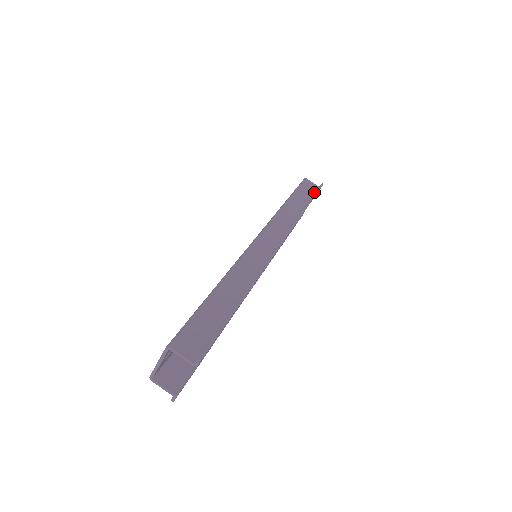
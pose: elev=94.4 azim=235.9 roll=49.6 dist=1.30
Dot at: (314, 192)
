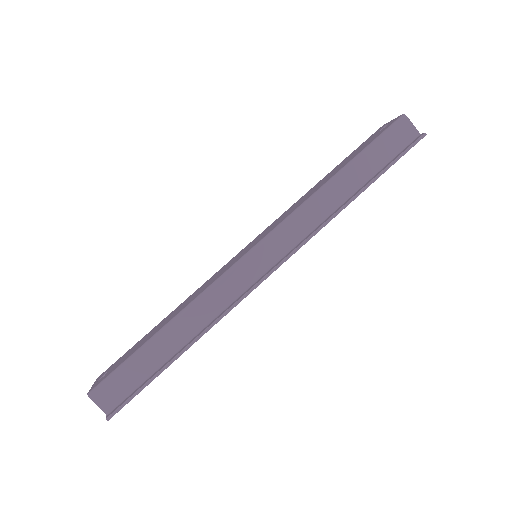
Dot at: (401, 149)
